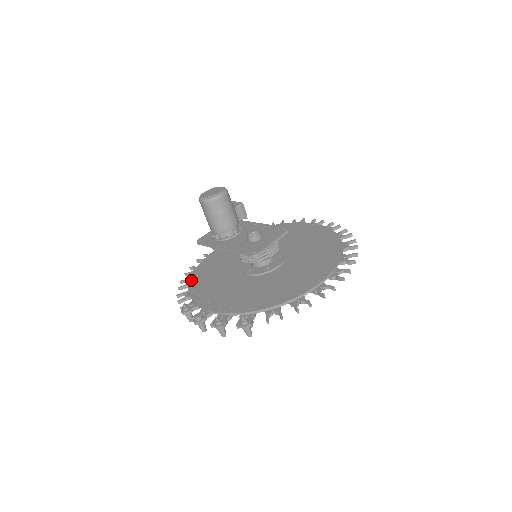
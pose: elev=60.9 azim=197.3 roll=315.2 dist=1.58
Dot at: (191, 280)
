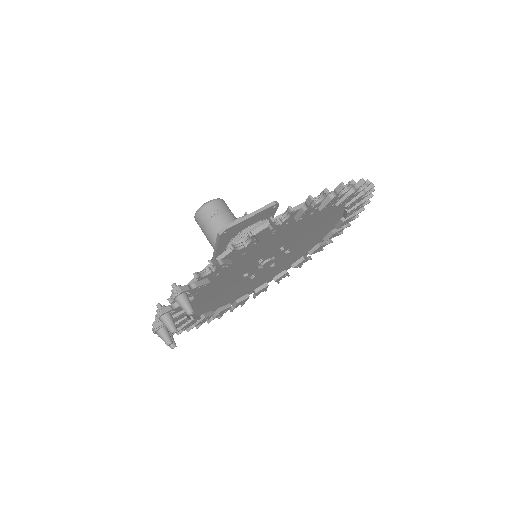
Dot at: occluded
